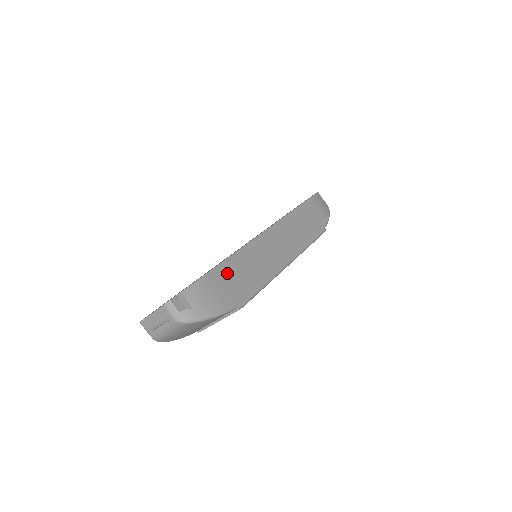
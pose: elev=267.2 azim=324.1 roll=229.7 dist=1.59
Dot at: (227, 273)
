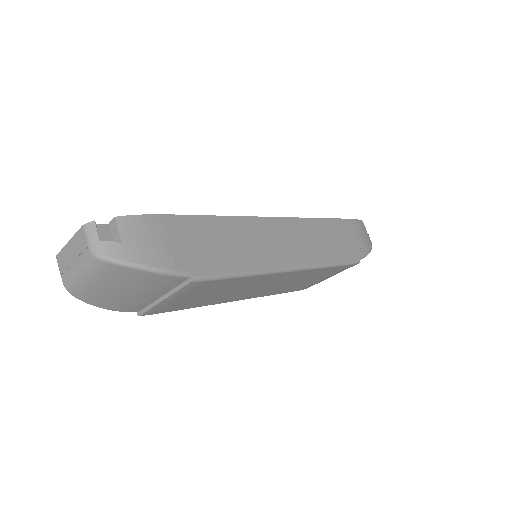
Dot at: (195, 230)
